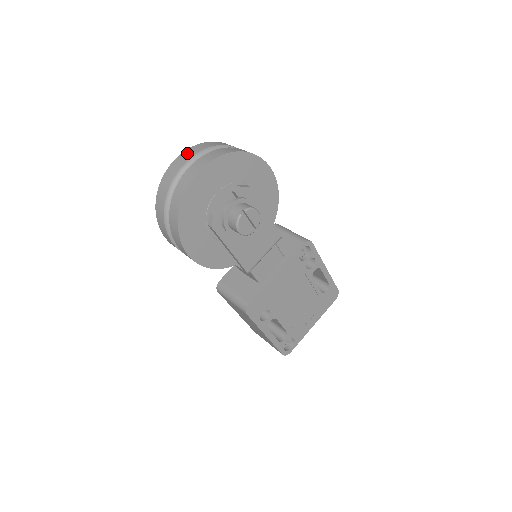
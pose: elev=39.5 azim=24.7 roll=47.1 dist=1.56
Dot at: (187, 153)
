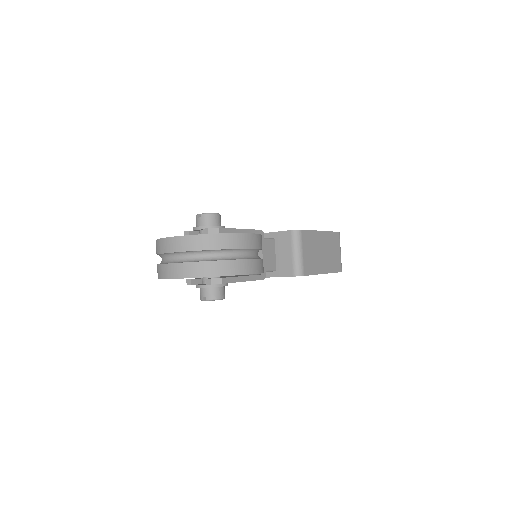
Dot at: (176, 243)
